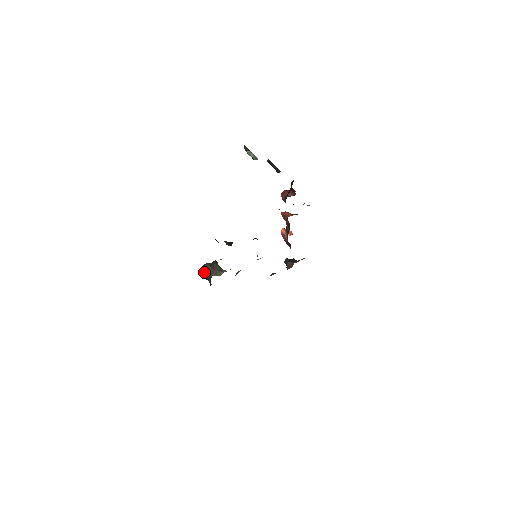
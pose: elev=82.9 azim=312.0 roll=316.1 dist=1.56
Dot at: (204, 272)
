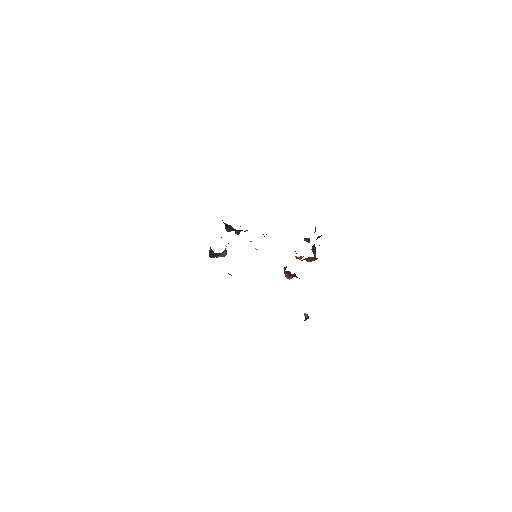
Dot at: occluded
